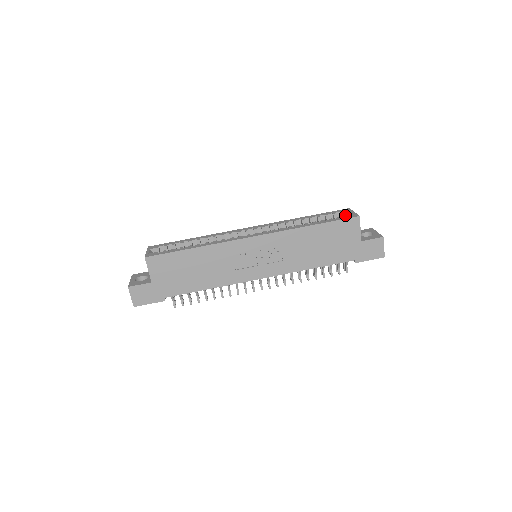
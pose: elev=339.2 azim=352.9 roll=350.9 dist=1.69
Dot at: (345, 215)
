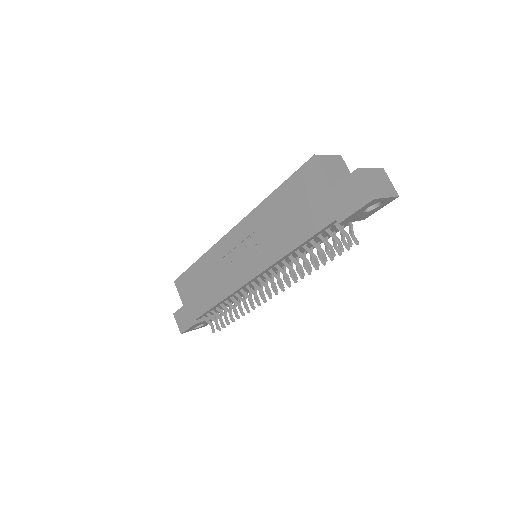
Dot at: occluded
